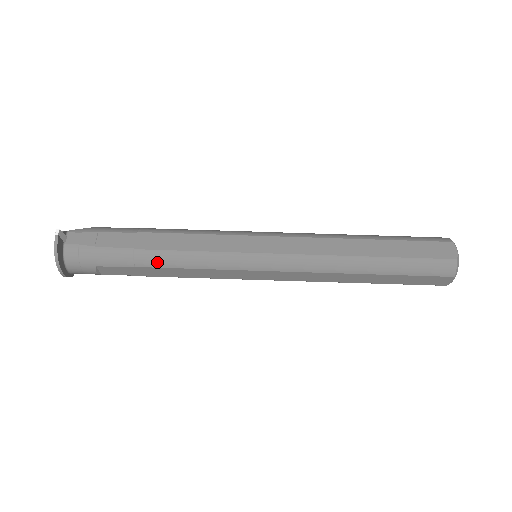
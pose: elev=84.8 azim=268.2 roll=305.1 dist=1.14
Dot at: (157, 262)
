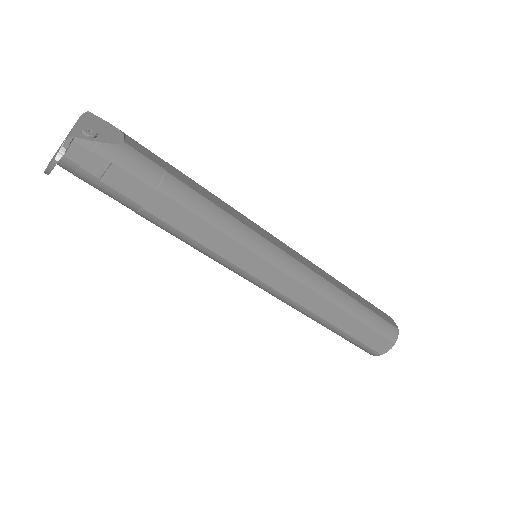
Dot at: (159, 226)
